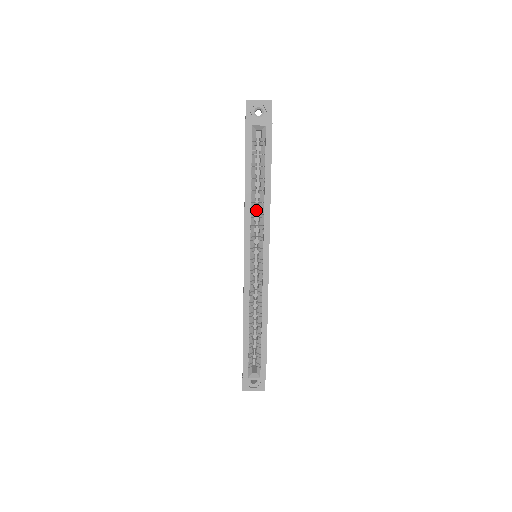
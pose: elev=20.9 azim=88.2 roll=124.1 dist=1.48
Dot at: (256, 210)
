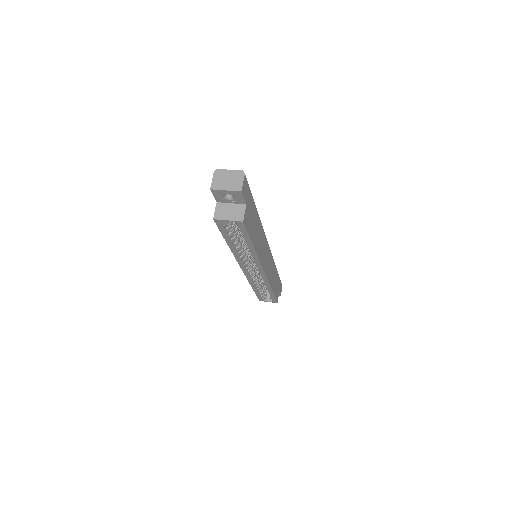
Dot at: occluded
